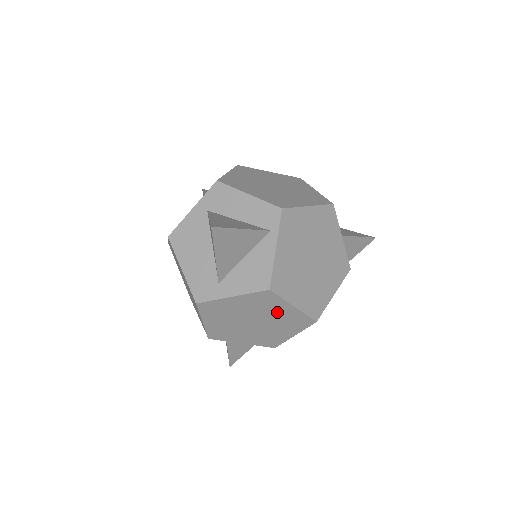
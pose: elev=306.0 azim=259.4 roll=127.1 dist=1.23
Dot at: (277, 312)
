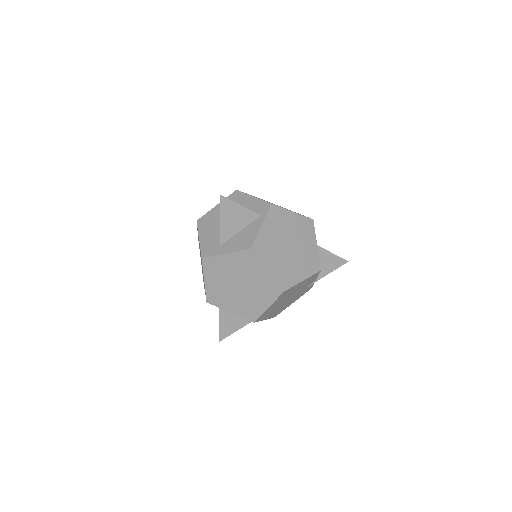
Dot at: (256, 276)
